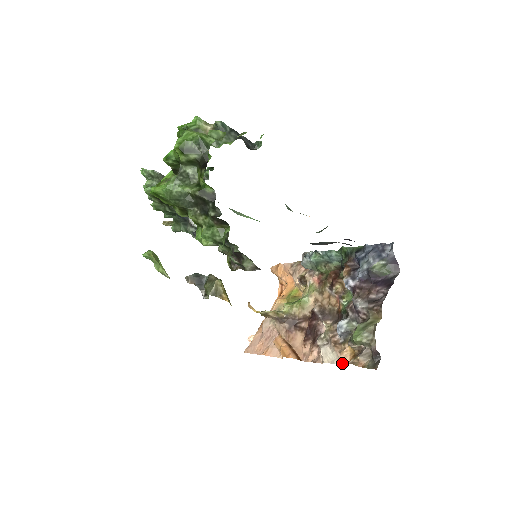
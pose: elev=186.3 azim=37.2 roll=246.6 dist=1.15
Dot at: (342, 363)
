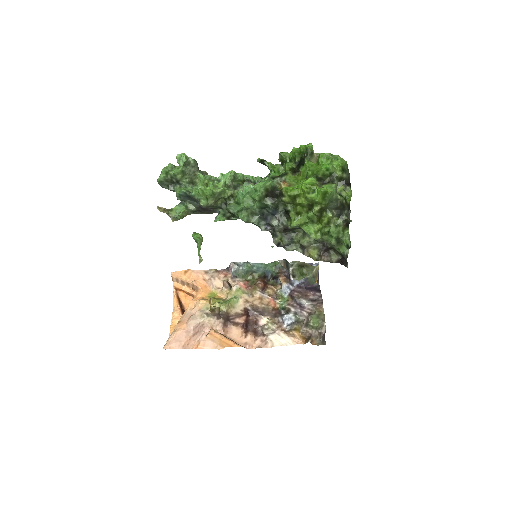
Dot at: occluded
